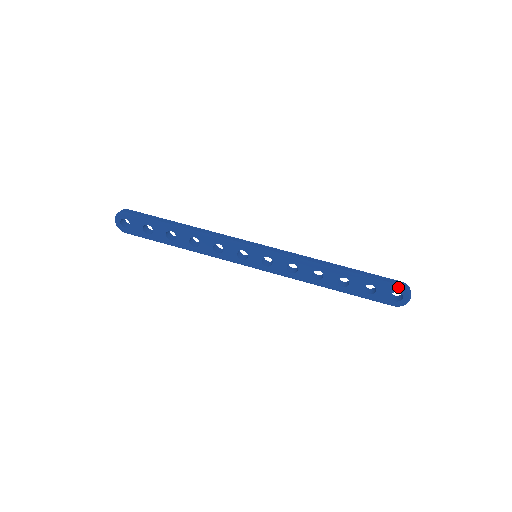
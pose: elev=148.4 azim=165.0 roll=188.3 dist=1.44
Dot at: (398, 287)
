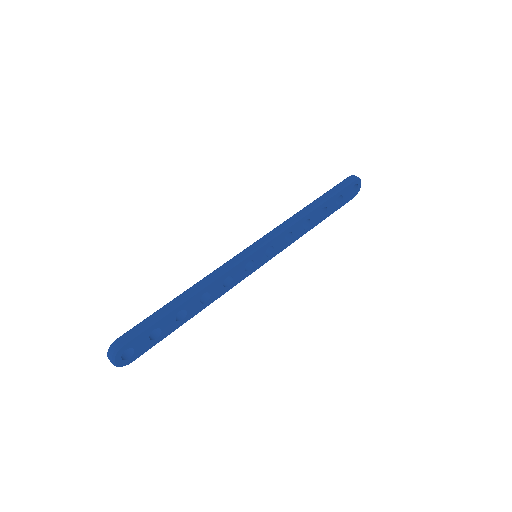
Dot at: (354, 181)
